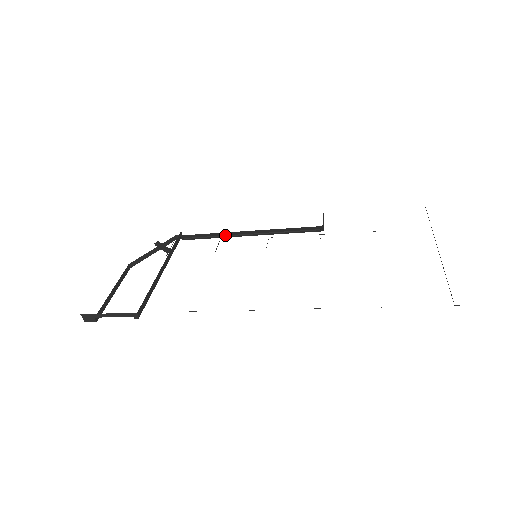
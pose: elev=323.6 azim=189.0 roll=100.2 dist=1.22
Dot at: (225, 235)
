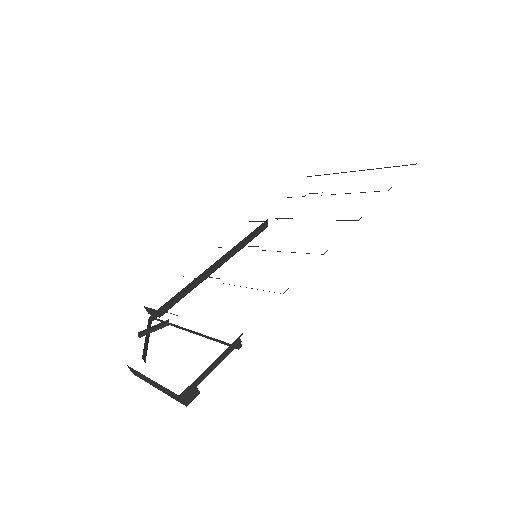
Dot at: (198, 282)
